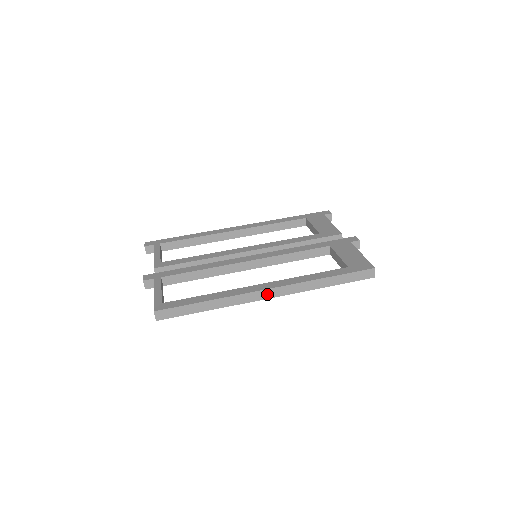
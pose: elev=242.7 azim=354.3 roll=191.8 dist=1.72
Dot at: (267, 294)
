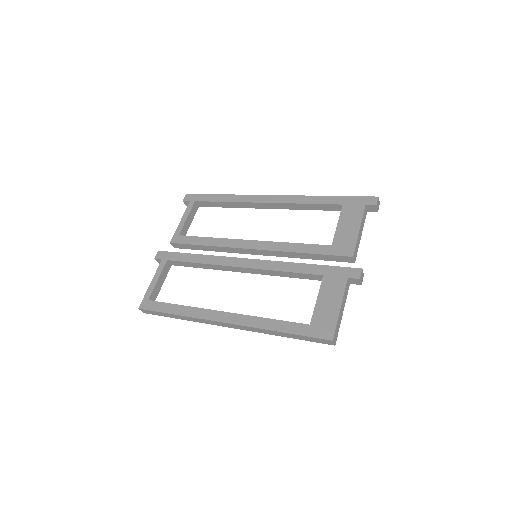
Dot at: (225, 325)
